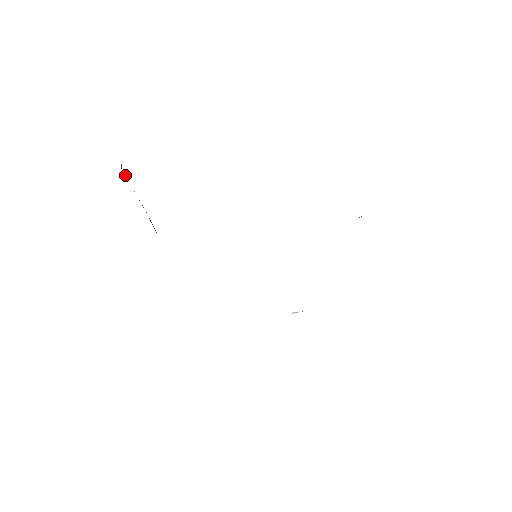
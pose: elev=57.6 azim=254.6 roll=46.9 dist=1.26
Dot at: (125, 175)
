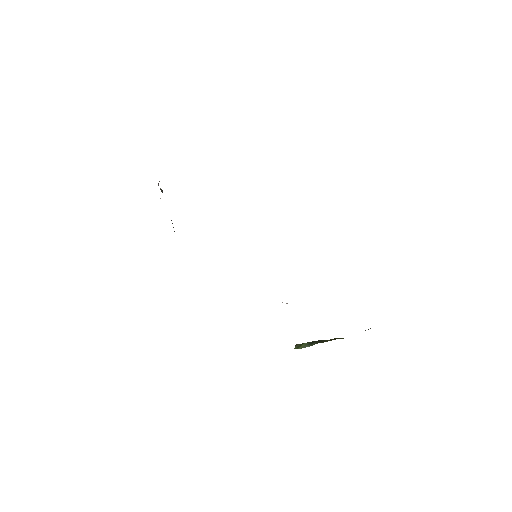
Dot at: (160, 189)
